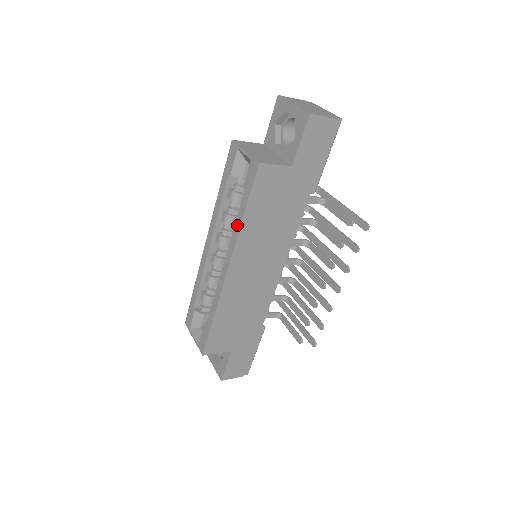
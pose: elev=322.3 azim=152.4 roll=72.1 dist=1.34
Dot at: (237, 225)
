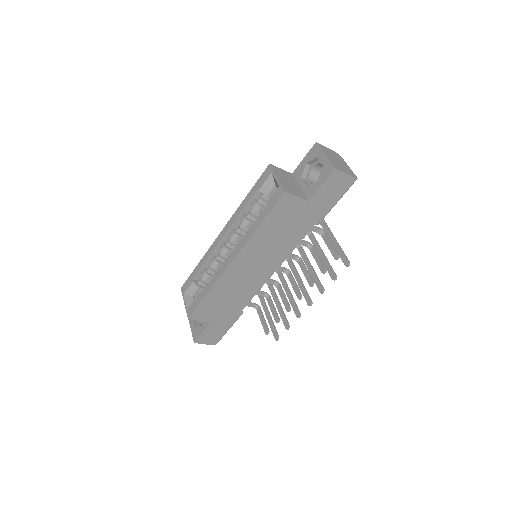
Dot at: (251, 230)
